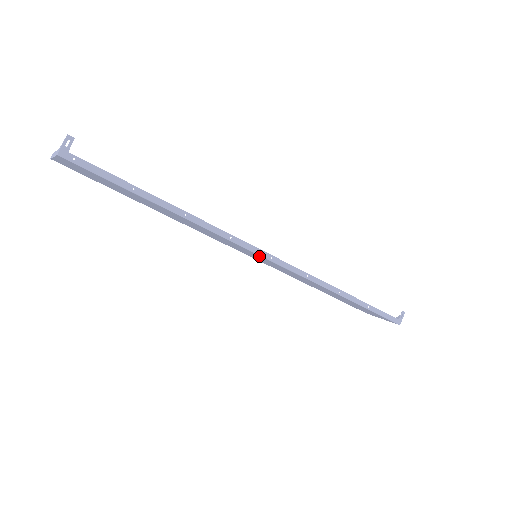
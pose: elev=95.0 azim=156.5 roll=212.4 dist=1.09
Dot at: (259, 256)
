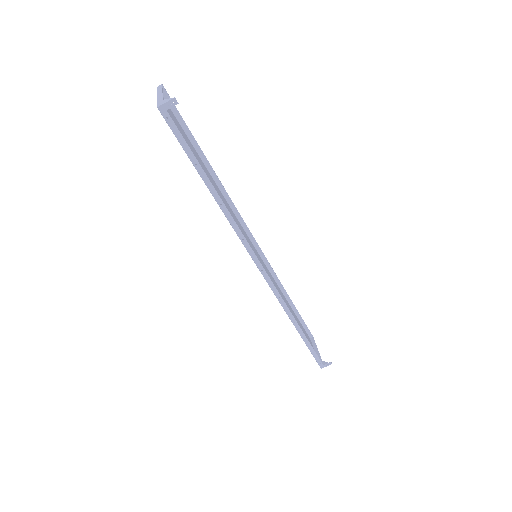
Dot at: occluded
